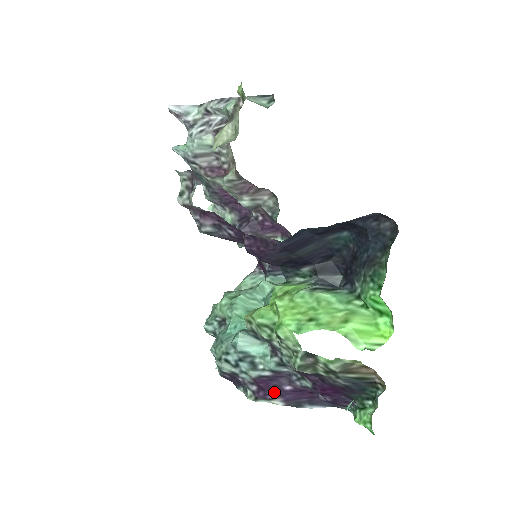
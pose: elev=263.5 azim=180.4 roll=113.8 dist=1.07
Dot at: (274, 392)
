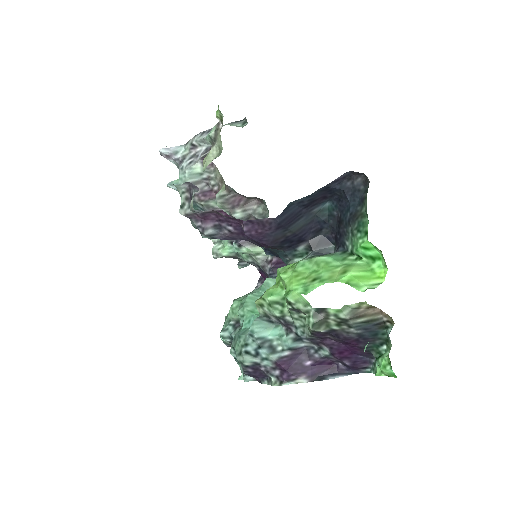
Dot at: (296, 371)
